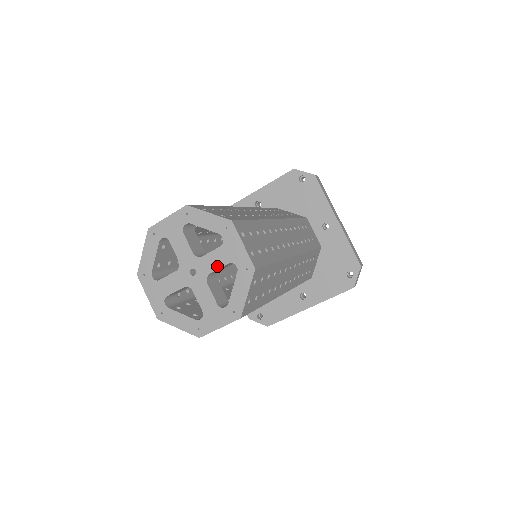
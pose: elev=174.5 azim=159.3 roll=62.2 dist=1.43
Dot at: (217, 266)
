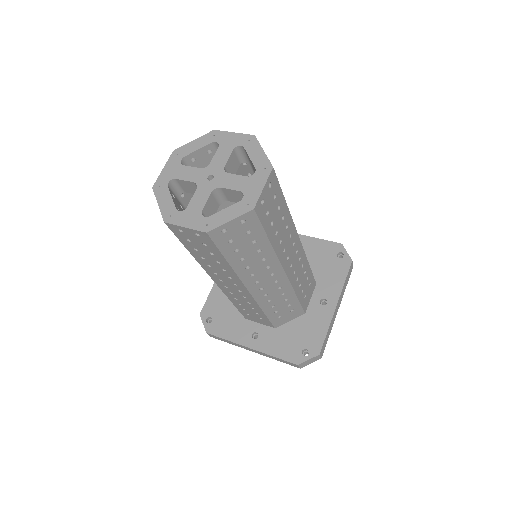
Dot at: (226, 158)
